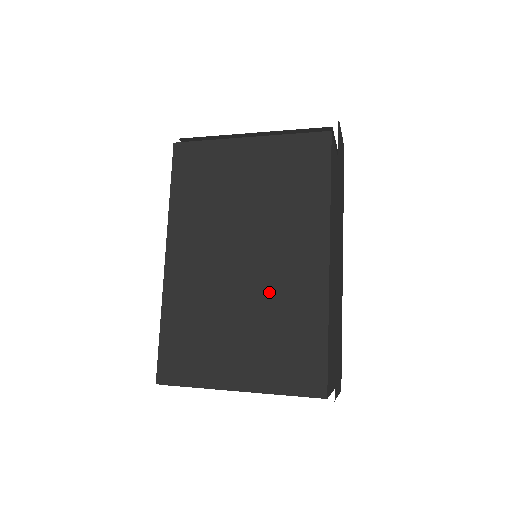
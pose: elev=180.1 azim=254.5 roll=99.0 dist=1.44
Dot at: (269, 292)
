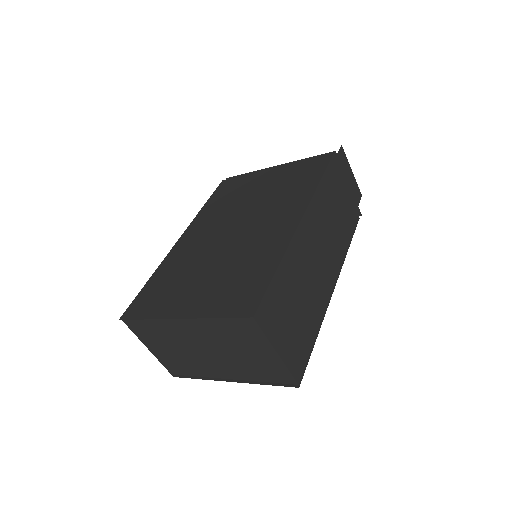
Dot at: (242, 247)
